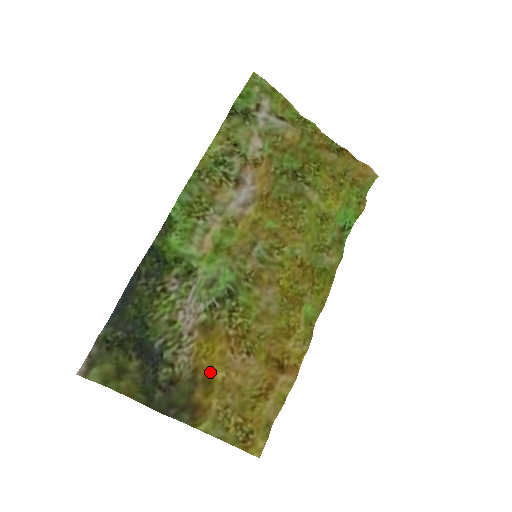
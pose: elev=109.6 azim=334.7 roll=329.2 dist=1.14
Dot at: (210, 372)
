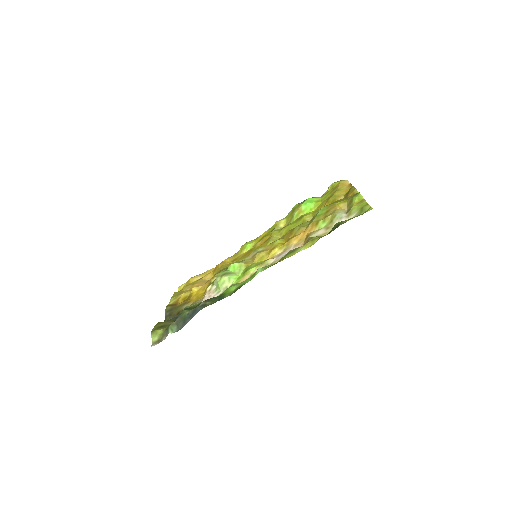
Dot at: (192, 294)
